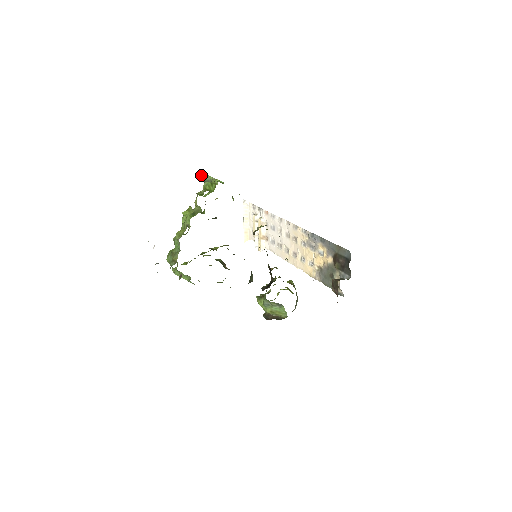
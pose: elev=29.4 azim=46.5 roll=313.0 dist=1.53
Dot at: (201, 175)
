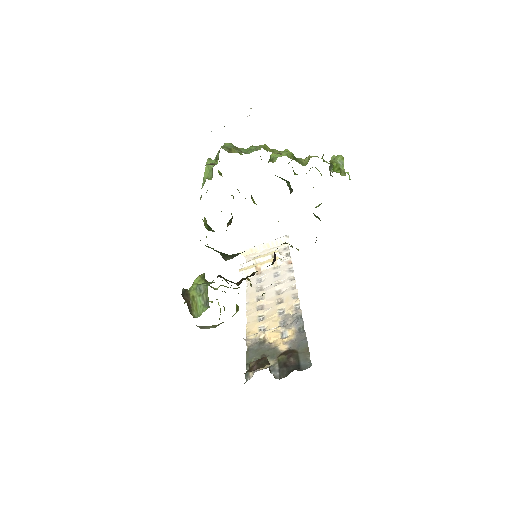
Dot at: (340, 156)
